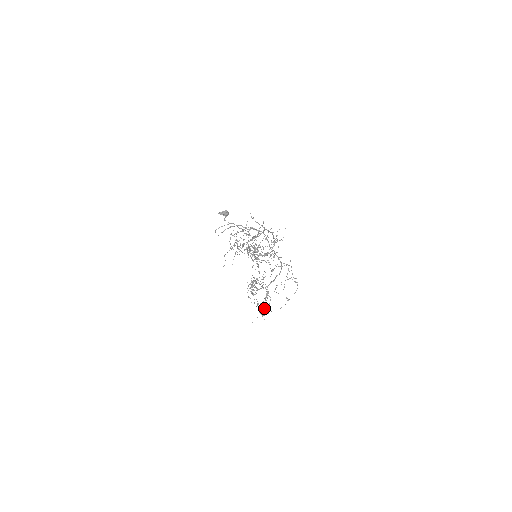
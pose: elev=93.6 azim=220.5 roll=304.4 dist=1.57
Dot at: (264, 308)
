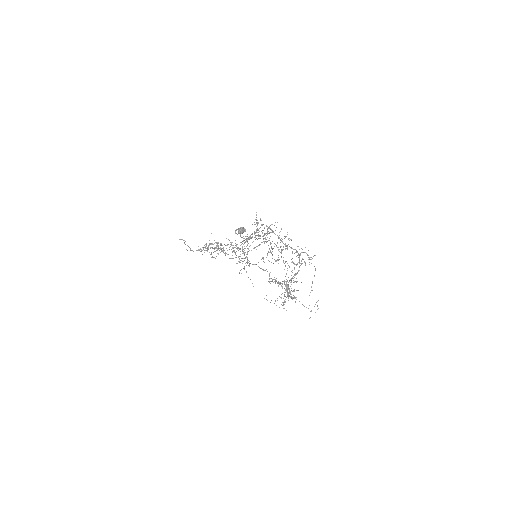
Dot at: (285, 302)
